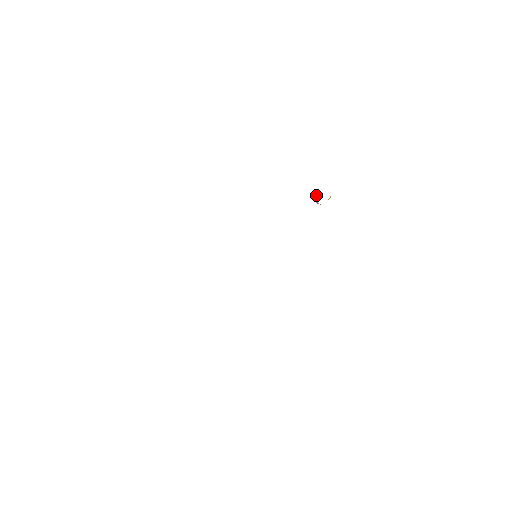
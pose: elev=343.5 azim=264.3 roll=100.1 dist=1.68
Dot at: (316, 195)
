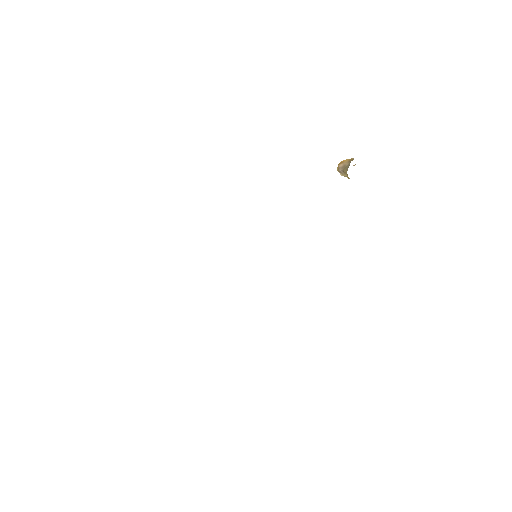
Dot at: (346, 164)
